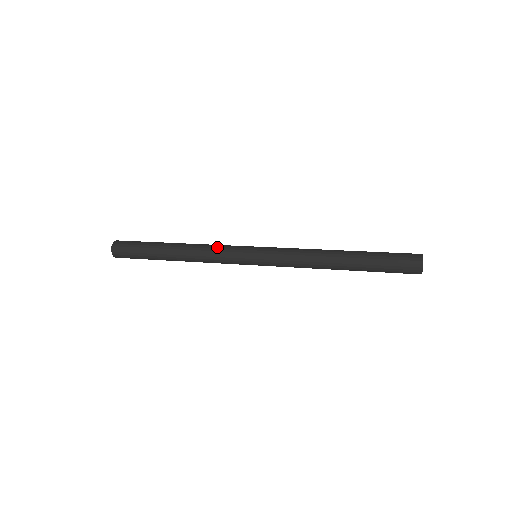
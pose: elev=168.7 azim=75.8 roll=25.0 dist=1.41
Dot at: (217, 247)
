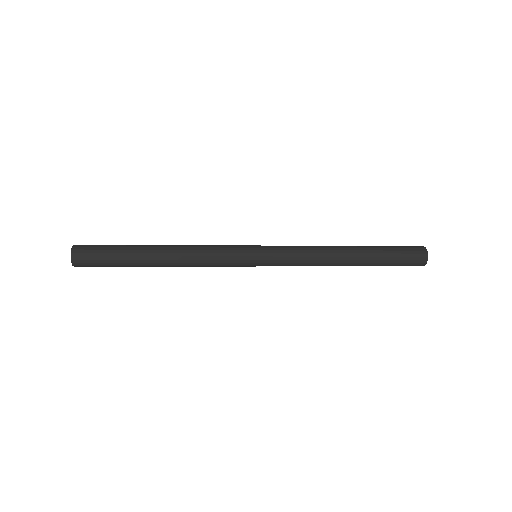
Dot at: occluded
